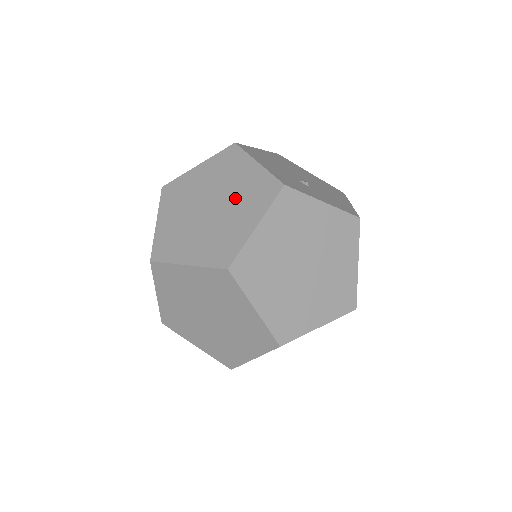
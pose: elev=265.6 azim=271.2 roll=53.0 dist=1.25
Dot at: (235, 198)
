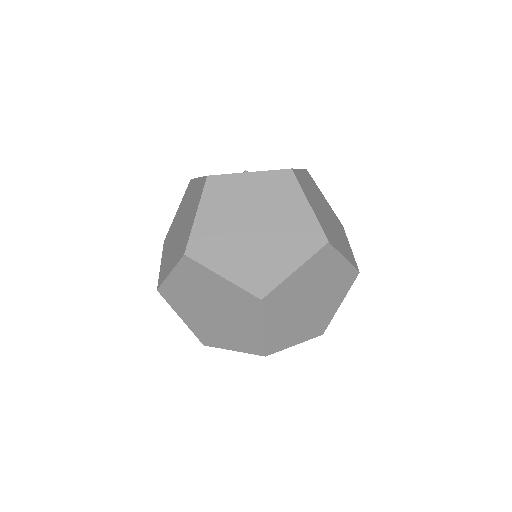
Dot at: (189, 210)
